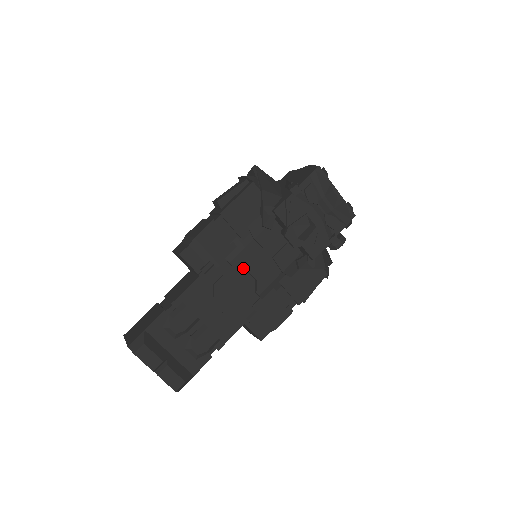
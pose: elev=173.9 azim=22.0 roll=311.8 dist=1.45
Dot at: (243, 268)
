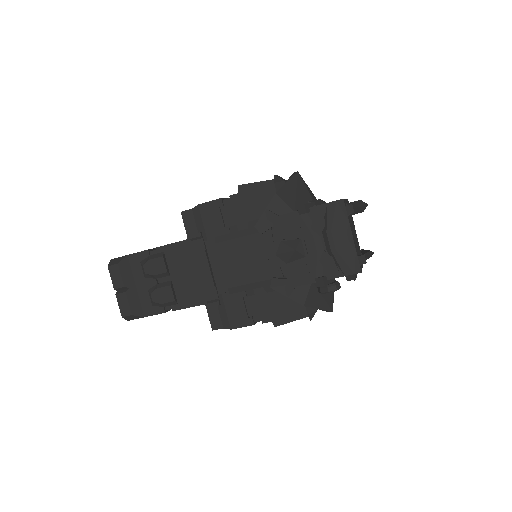
Dot at: (228, 256)
